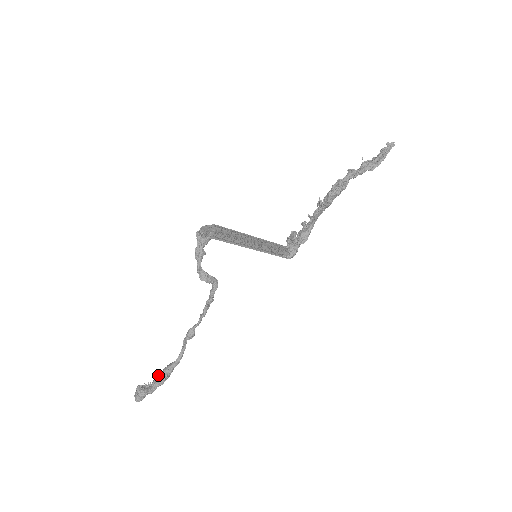
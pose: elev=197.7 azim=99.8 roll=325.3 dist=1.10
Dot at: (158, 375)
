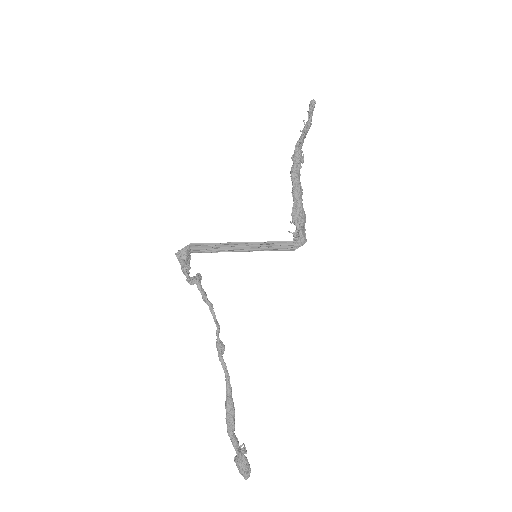
Dot at: occluded
